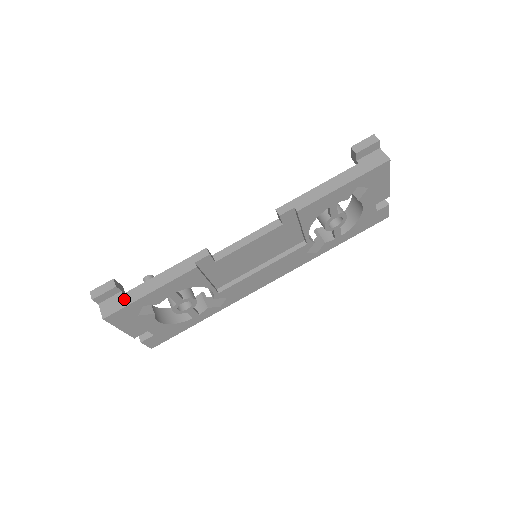
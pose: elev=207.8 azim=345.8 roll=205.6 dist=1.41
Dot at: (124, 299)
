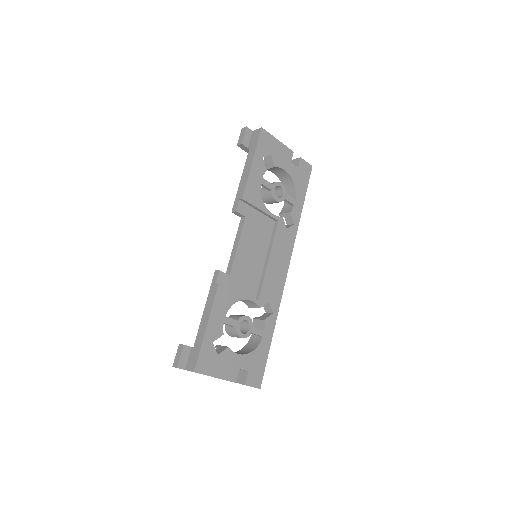
Dot at: (196, 348)
